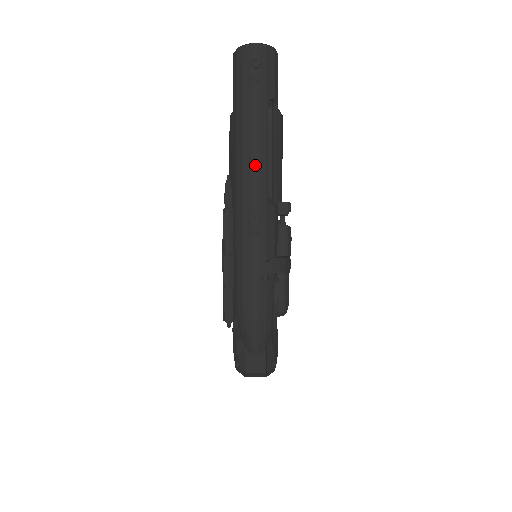
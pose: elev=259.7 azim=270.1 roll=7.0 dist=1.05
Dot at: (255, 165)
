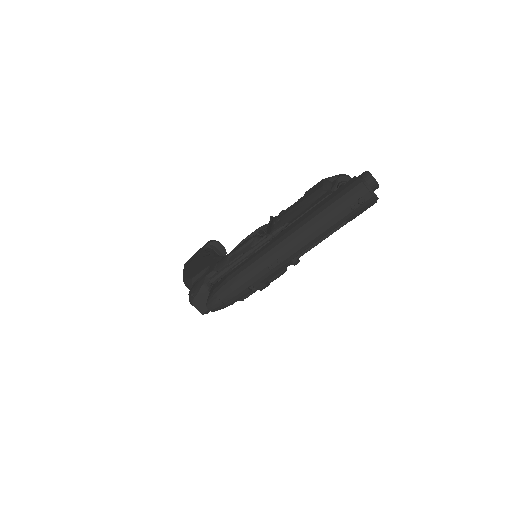
Dot at: (305, 242)
